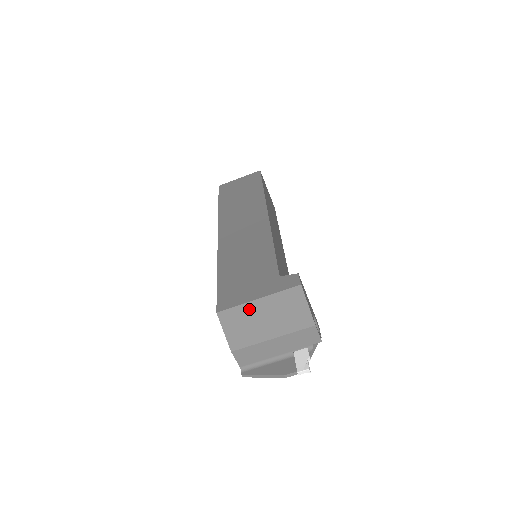
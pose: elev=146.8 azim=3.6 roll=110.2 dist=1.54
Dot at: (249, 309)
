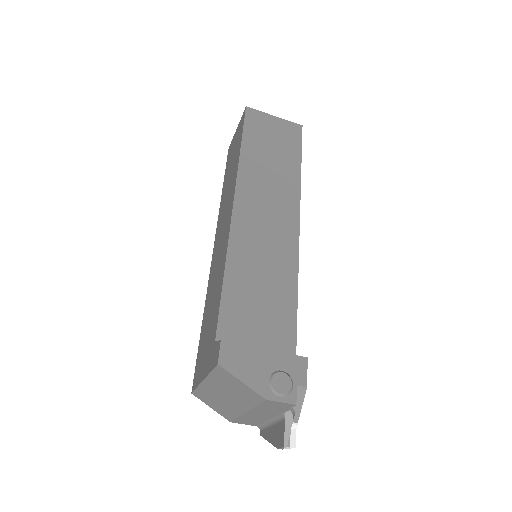
Dot at: (206, 389)
